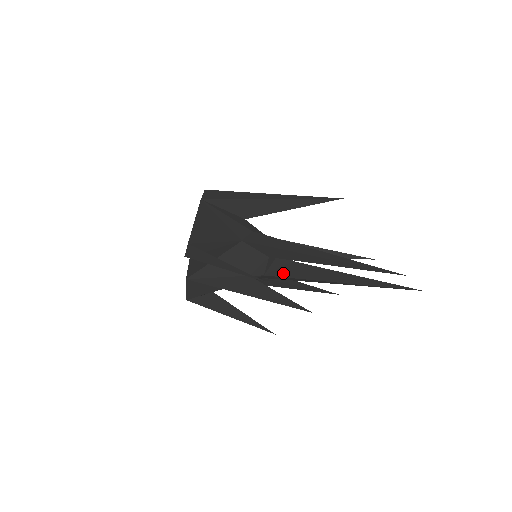
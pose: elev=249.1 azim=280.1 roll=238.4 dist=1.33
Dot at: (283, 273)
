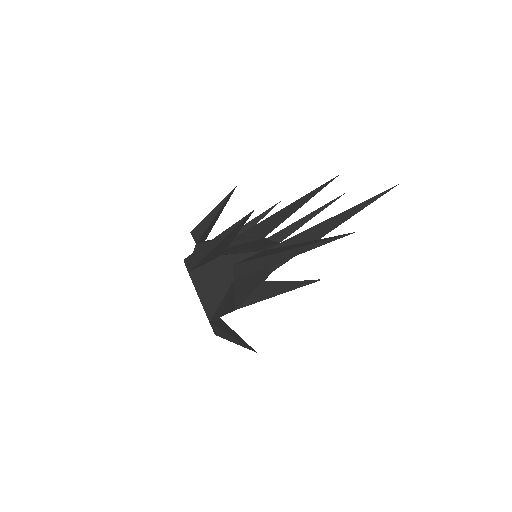
Dot at: occluded
